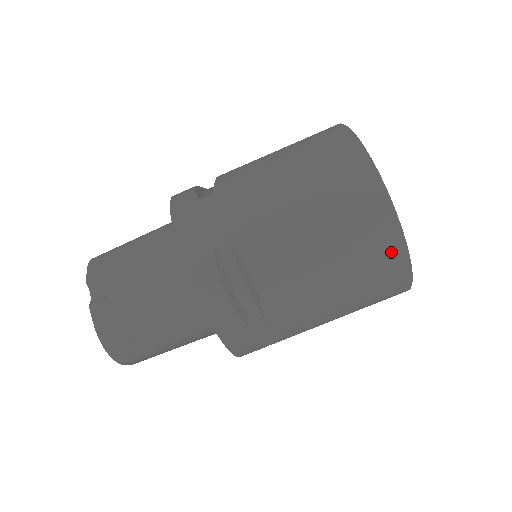
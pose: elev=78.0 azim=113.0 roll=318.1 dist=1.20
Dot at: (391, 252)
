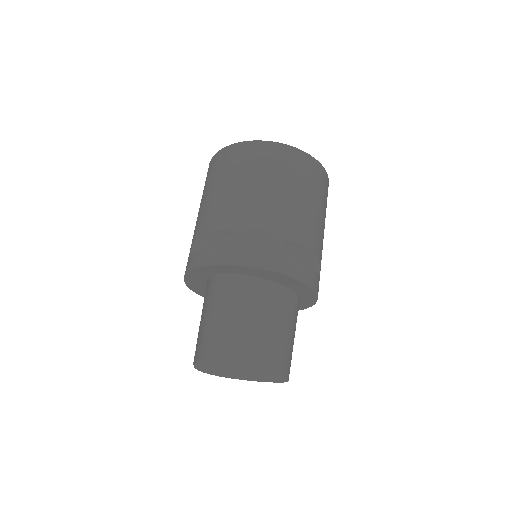
Dot at: (238, 151)
